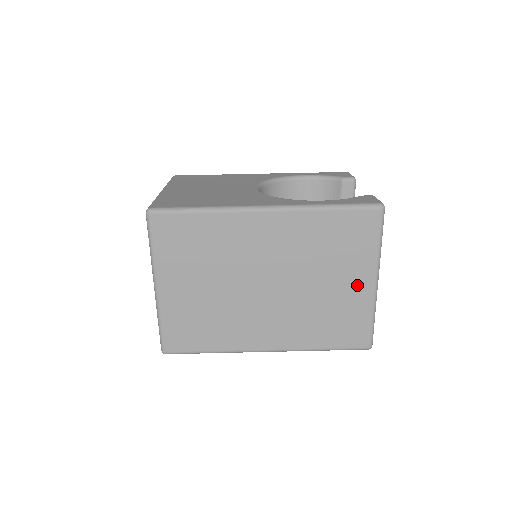
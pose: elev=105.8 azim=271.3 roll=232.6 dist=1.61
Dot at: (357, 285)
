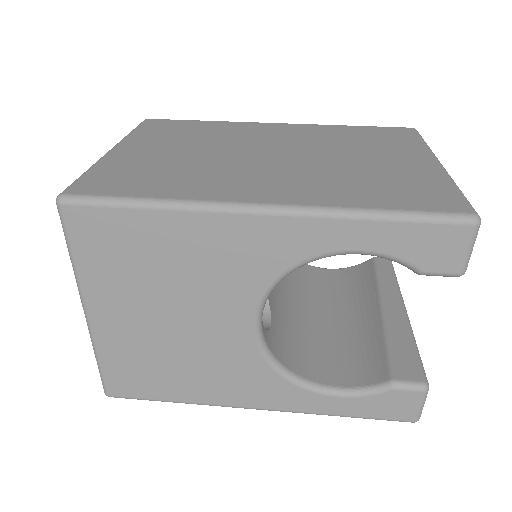
Dot at: (409, 161)
